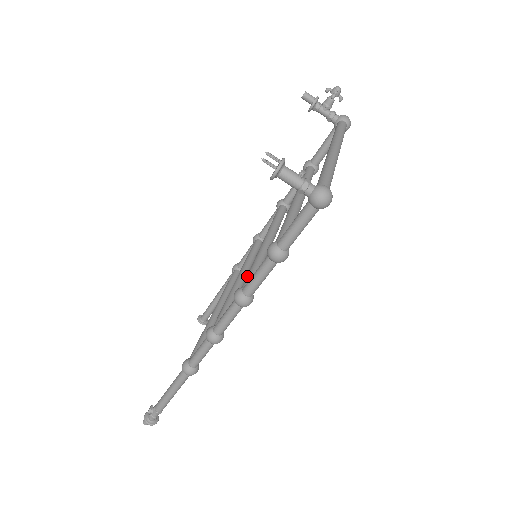
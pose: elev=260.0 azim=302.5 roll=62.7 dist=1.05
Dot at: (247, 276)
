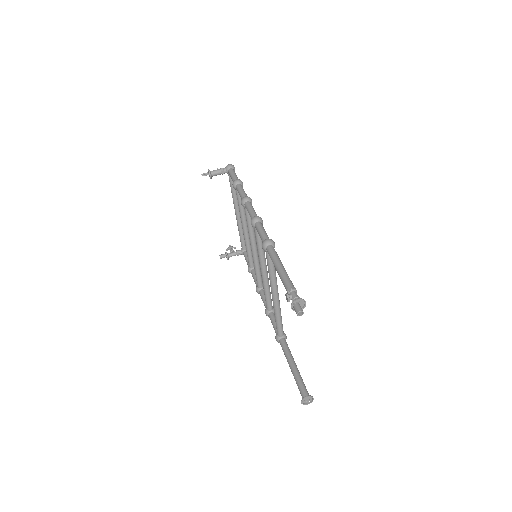
Dot at: occluded
